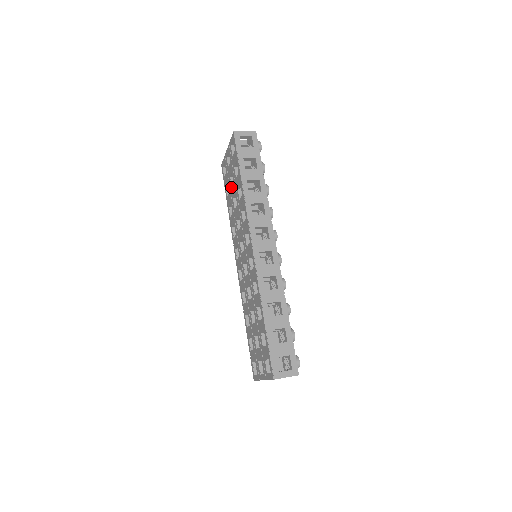
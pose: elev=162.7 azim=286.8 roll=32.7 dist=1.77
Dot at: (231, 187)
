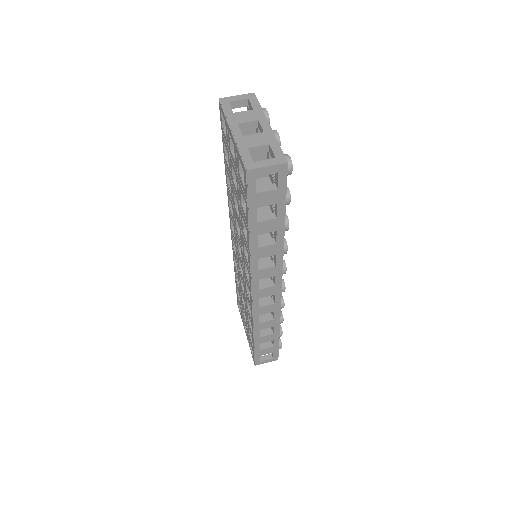
Dot at: (232, 178)
